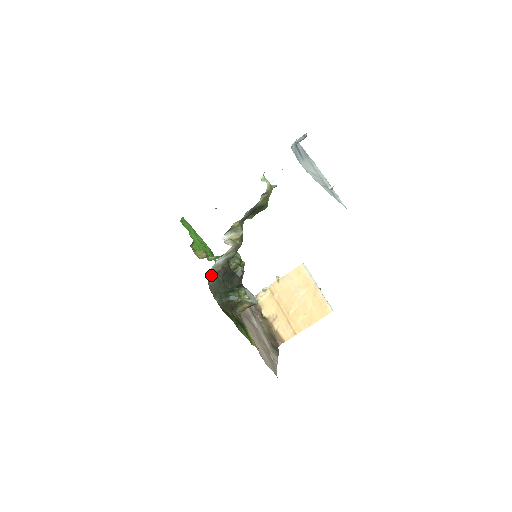
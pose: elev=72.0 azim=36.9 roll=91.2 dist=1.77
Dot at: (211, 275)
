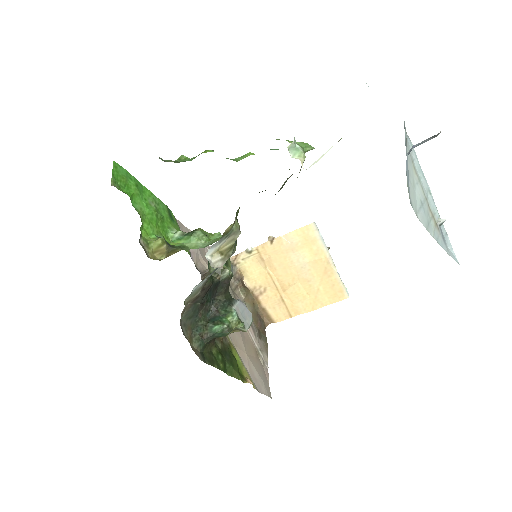
Dot at: (184, 308)
